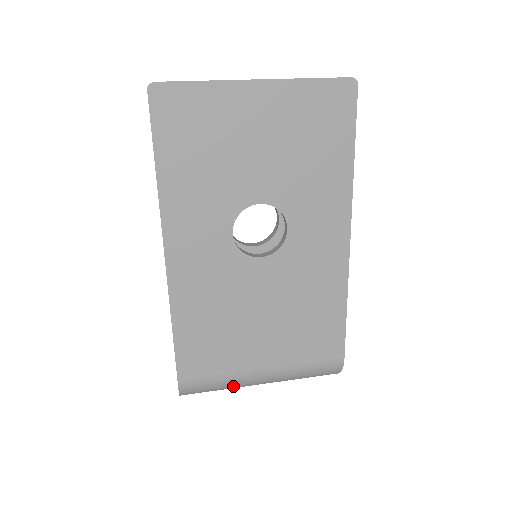
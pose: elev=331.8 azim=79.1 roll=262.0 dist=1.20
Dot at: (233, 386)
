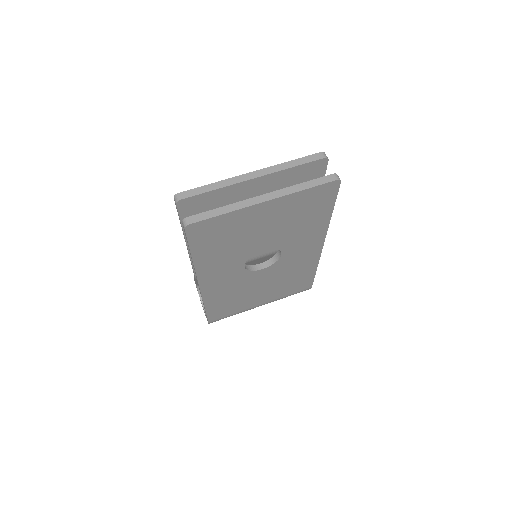
Dot at: occluded
